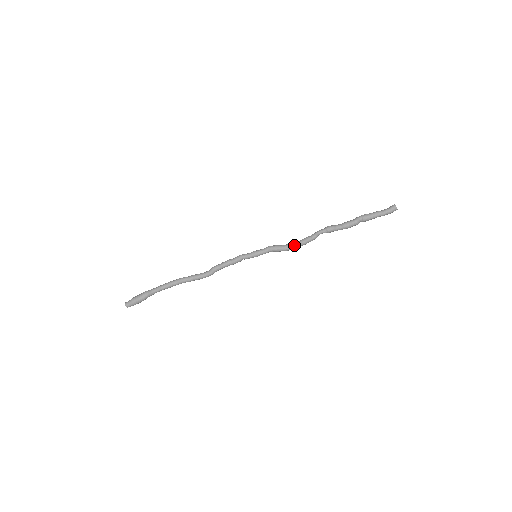
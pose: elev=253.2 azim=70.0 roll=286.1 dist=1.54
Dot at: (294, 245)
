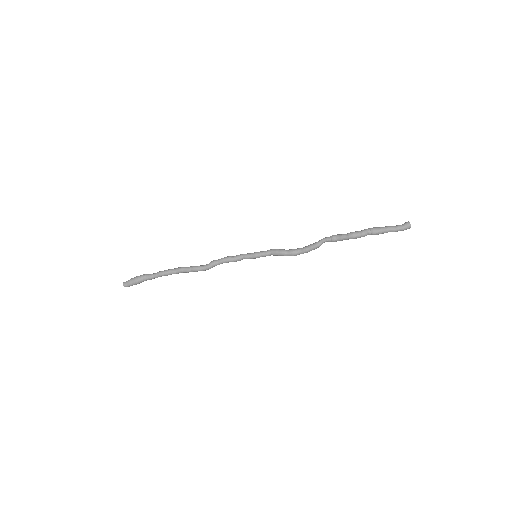
Dot at: (296, 250)
